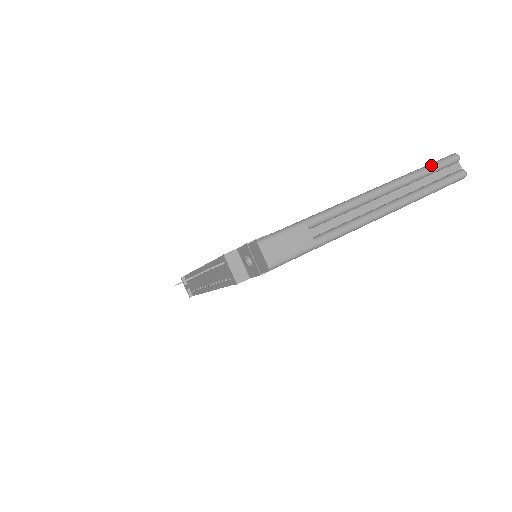
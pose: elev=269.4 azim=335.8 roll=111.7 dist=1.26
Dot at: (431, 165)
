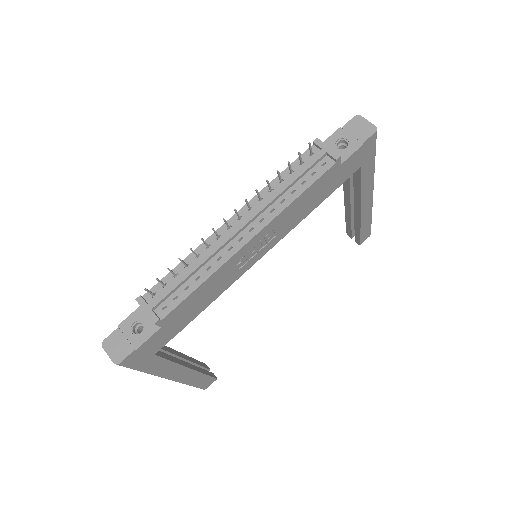
Dot at: occluded
